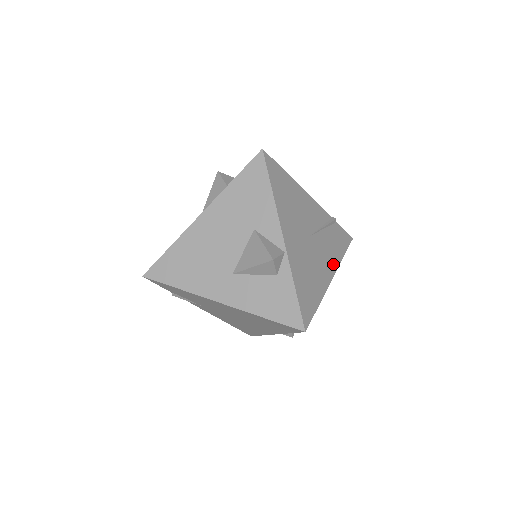
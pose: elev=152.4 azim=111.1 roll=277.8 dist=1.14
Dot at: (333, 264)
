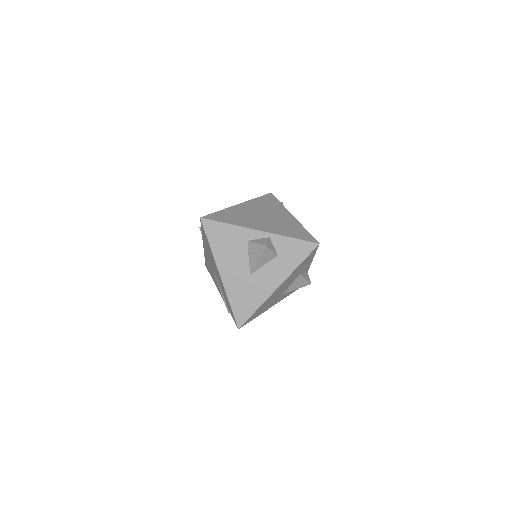
Dot at: occluded
